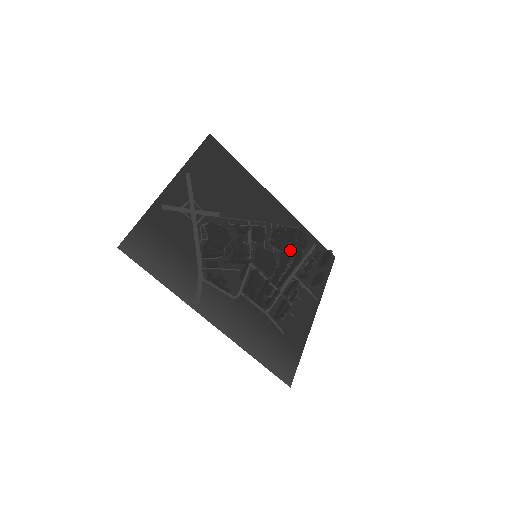
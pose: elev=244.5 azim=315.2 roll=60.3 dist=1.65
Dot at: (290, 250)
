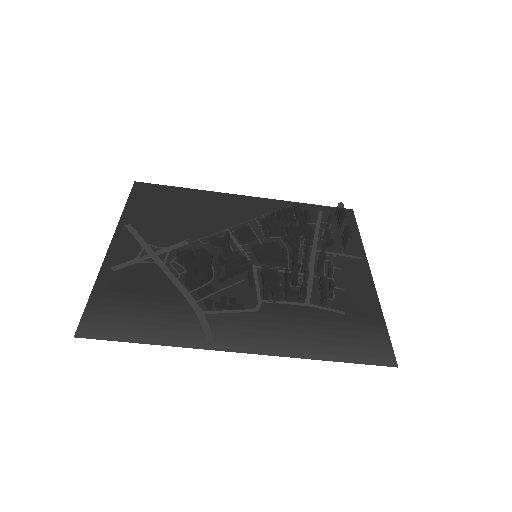
Dot at: (293, 229)
